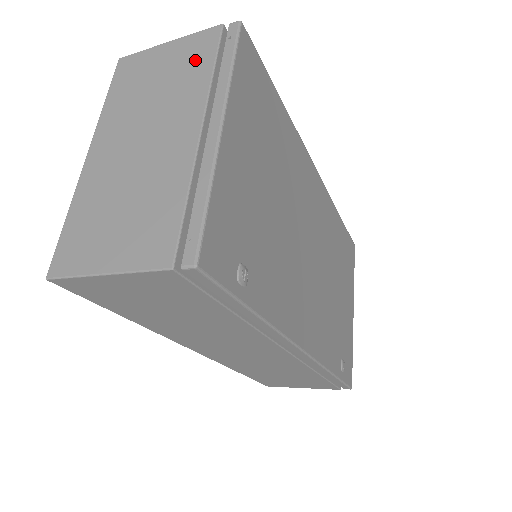
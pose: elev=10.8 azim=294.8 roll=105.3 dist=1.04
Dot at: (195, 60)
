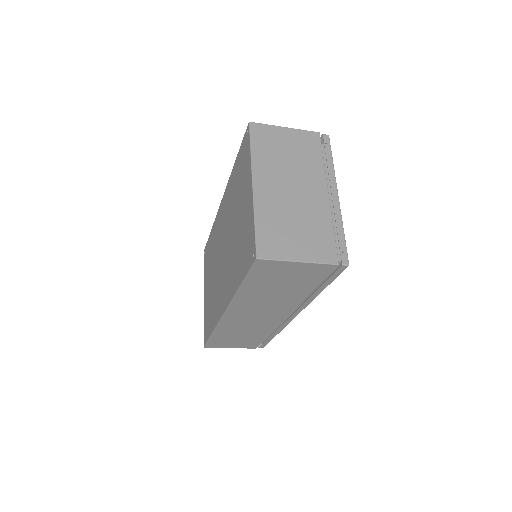
Dot at: (310, 149)
